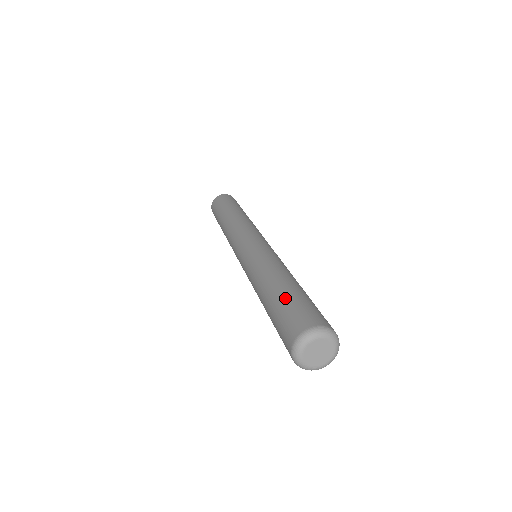
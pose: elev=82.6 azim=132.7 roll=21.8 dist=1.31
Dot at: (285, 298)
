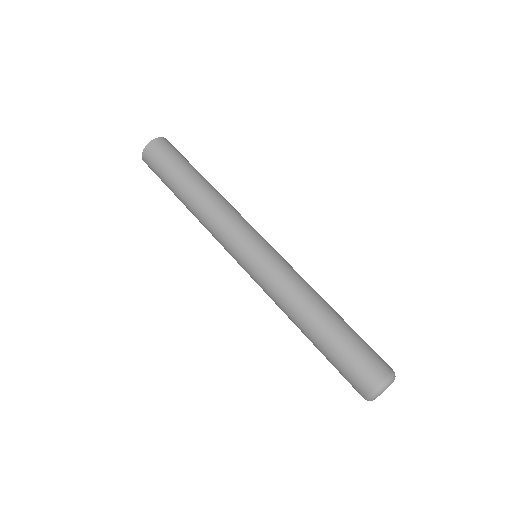
Dot at: (347, 339)
